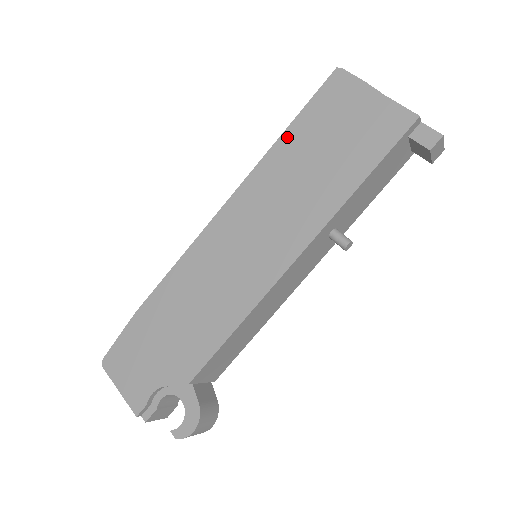
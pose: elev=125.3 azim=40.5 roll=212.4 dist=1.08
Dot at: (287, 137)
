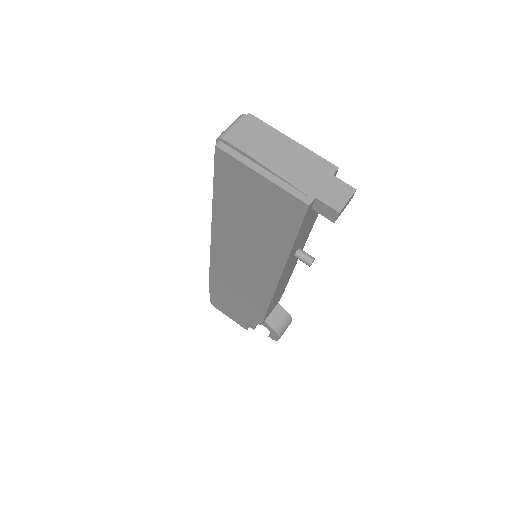
Dot at: (218, 202)
